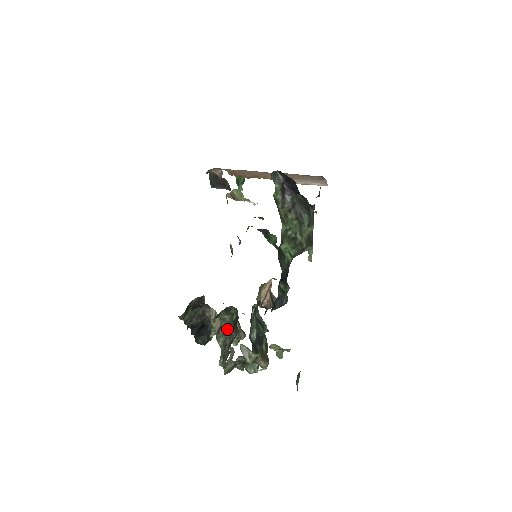
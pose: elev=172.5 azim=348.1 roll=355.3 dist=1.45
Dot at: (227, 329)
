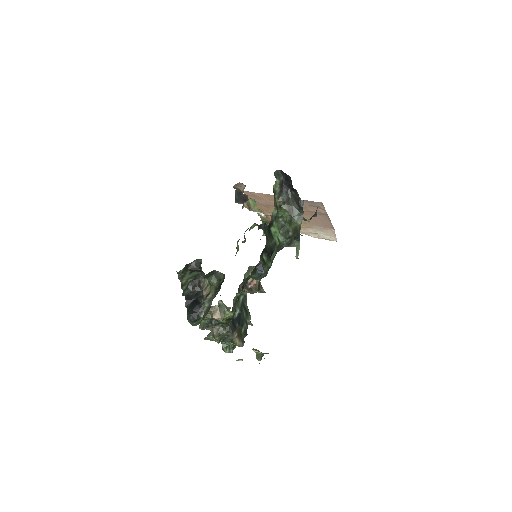
Dot at: (213, 293)
